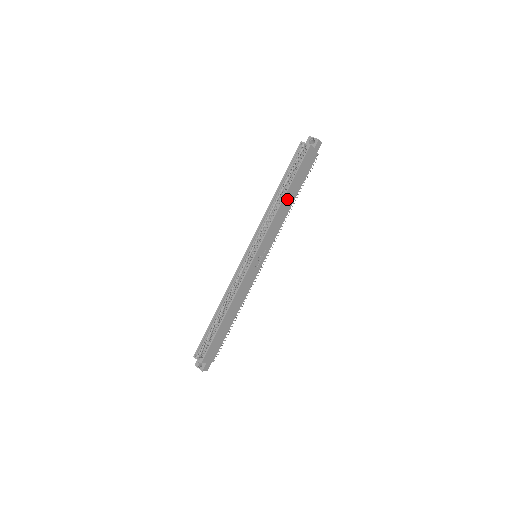
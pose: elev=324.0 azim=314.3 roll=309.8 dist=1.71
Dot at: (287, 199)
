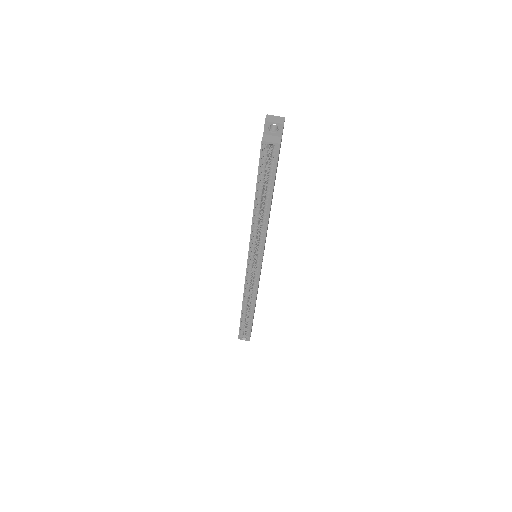
Dot at: occluded
